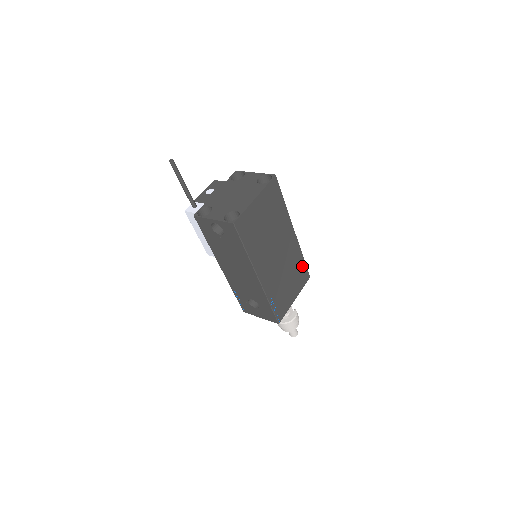
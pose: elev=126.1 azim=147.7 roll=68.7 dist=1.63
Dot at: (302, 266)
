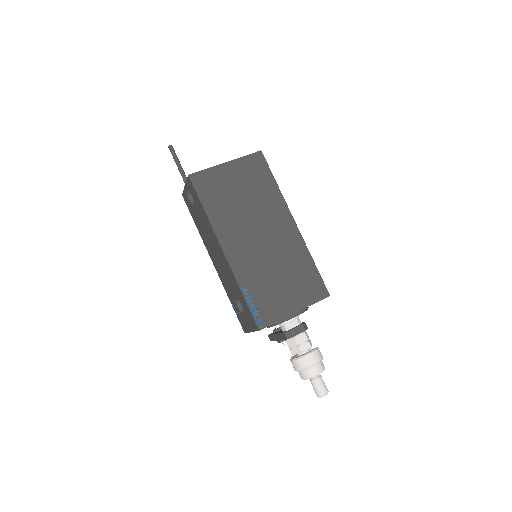
Dot at: (311, 273)
